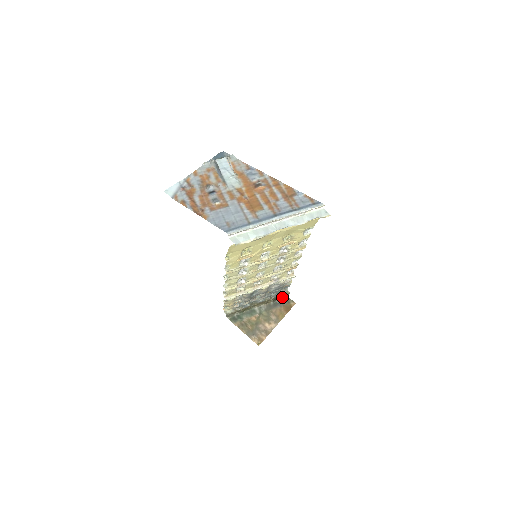
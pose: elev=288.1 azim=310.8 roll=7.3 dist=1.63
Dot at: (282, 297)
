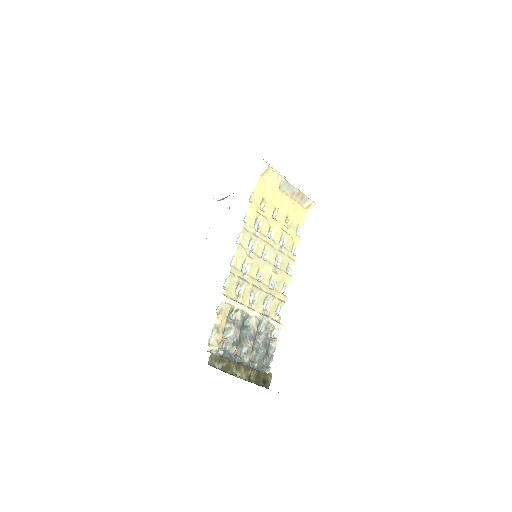
Dot at: (264, 383)
